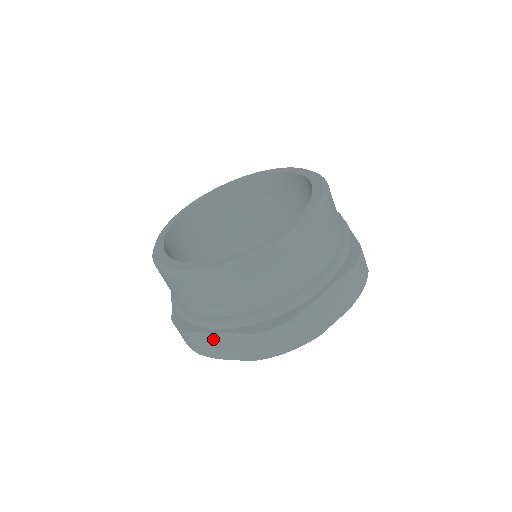
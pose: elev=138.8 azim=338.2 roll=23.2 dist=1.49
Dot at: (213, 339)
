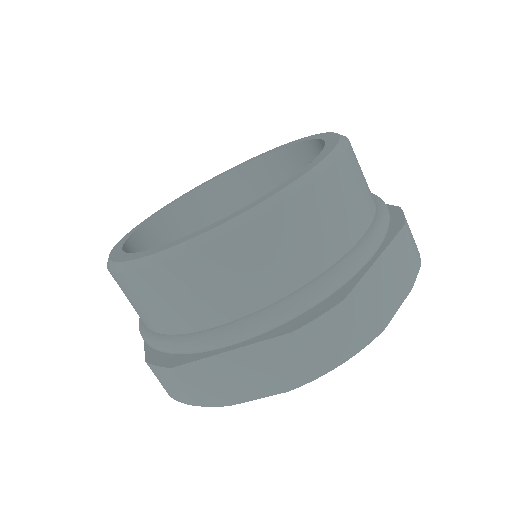
Dot at: (220, 367)
